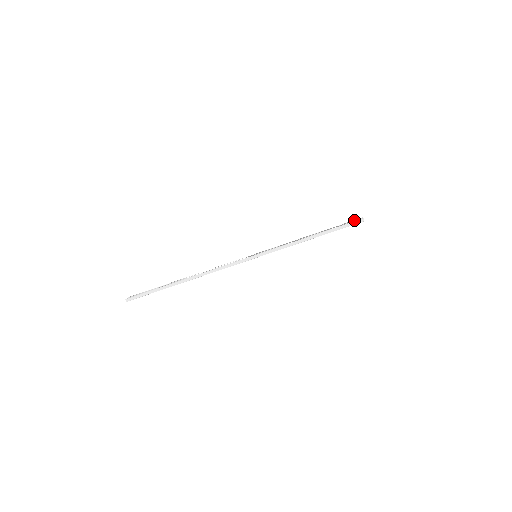
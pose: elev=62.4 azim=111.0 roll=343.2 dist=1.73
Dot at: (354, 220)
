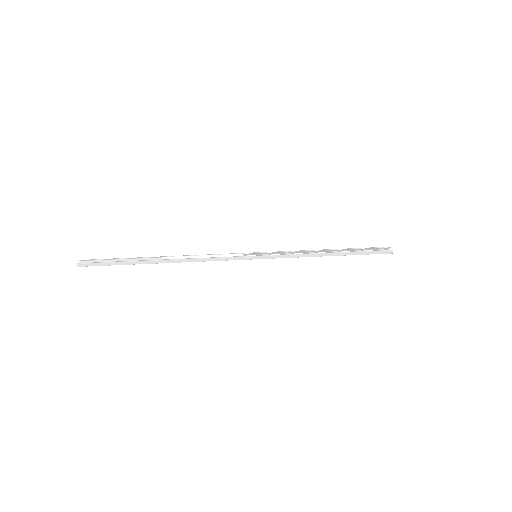
Dot at: (381, 248)
